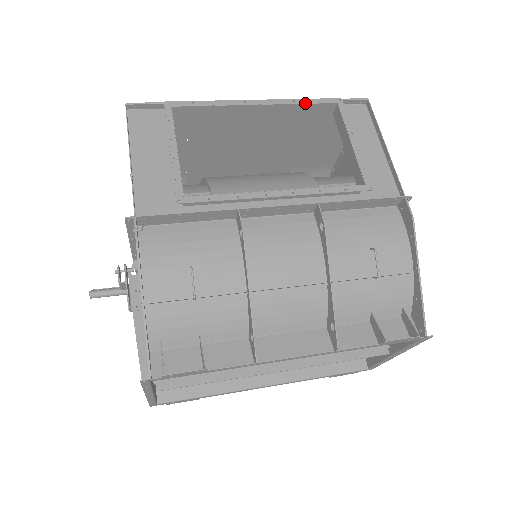
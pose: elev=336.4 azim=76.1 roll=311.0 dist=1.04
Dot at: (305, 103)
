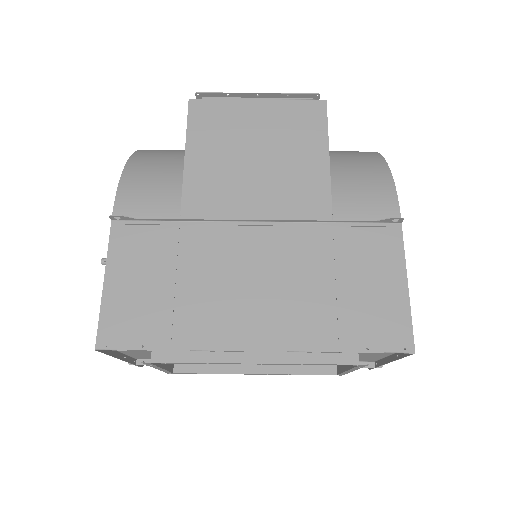
Dot at: occluded
